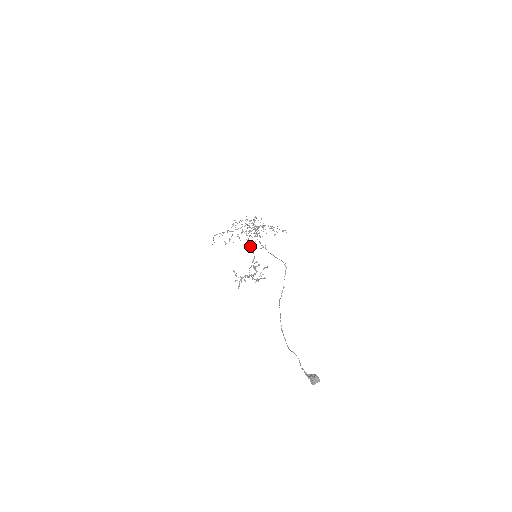
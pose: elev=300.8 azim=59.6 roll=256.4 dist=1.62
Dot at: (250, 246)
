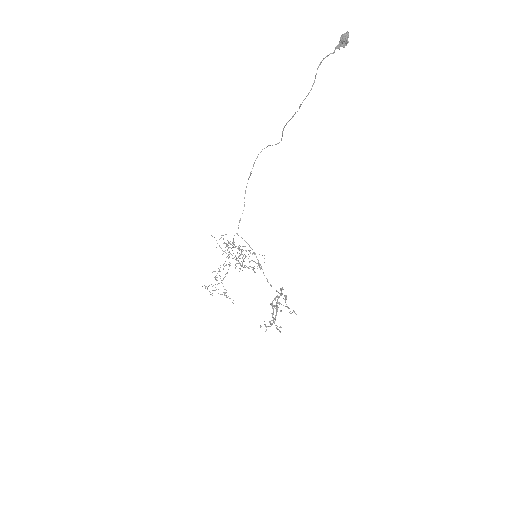
Dot at: occluded
